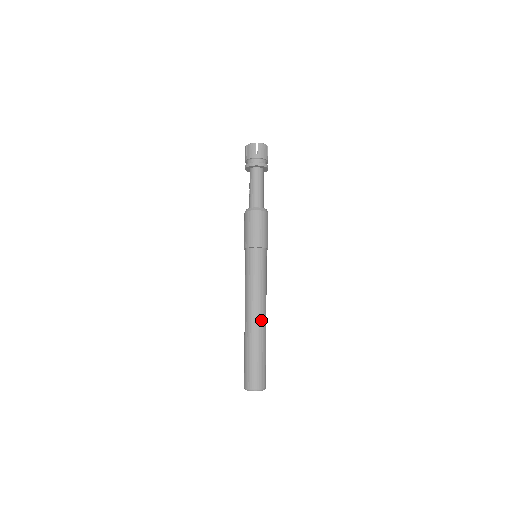
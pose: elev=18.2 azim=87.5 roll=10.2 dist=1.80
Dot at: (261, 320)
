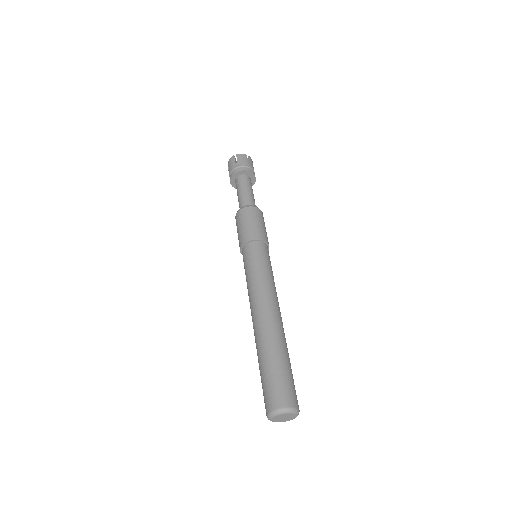
Dot at: (270, 317)
